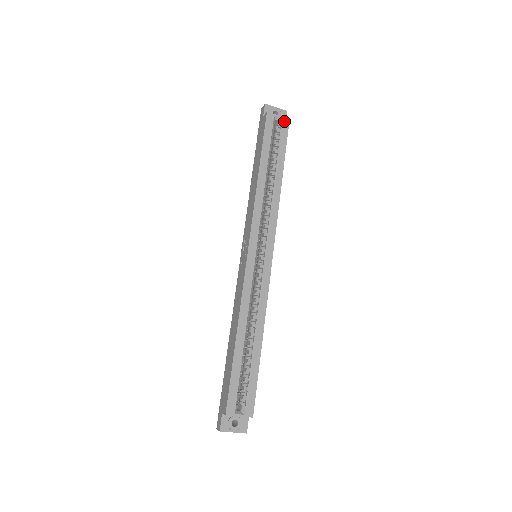
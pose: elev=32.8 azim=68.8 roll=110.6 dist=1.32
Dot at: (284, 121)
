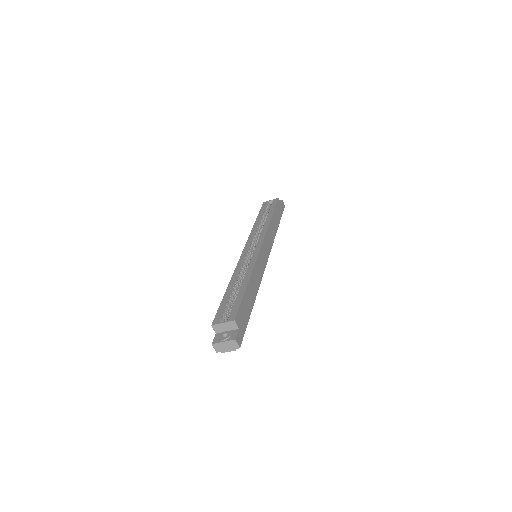
Dot at: (275, 200)
